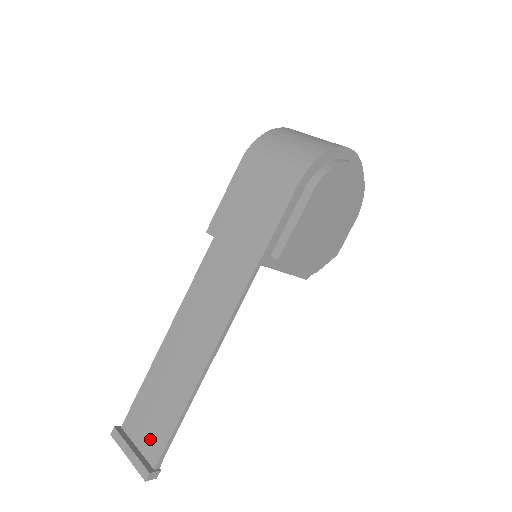
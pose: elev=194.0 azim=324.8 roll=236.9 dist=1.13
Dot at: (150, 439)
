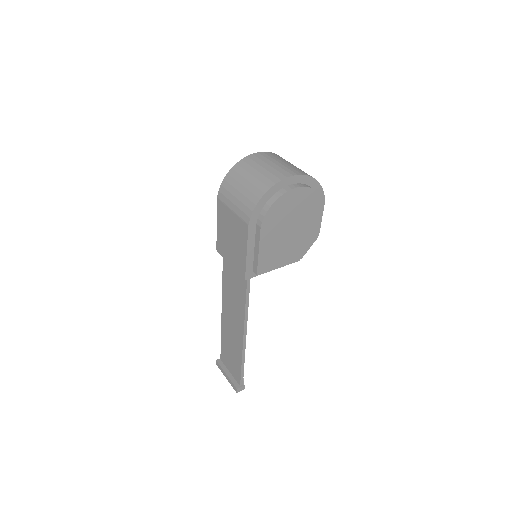
Dot at: (233, 369)
